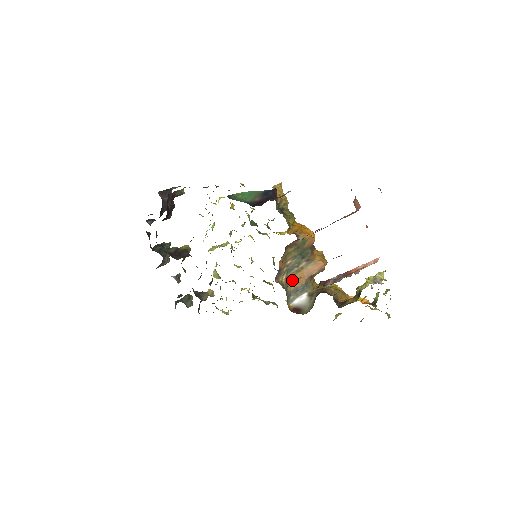
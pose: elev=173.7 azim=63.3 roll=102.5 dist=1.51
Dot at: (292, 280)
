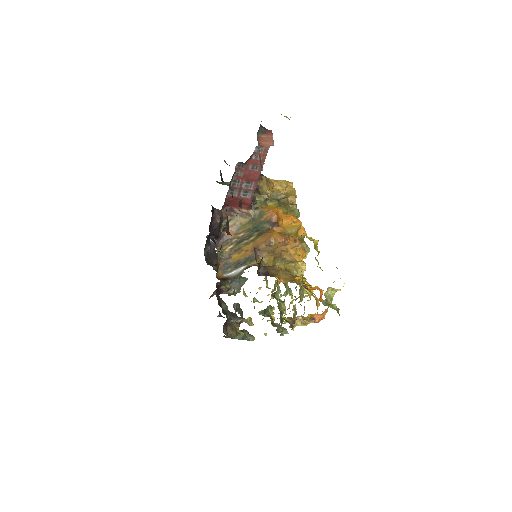
Dot at: (238, 252)
